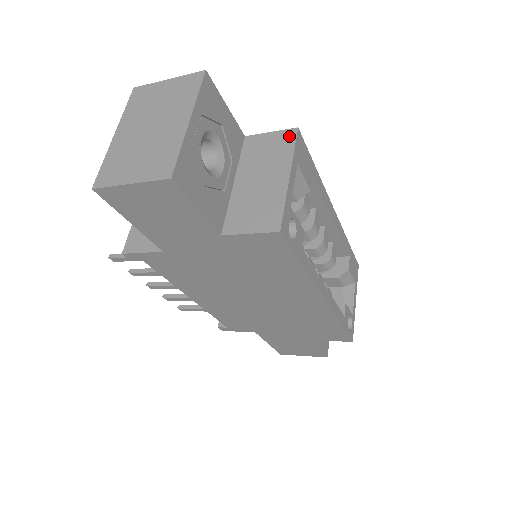
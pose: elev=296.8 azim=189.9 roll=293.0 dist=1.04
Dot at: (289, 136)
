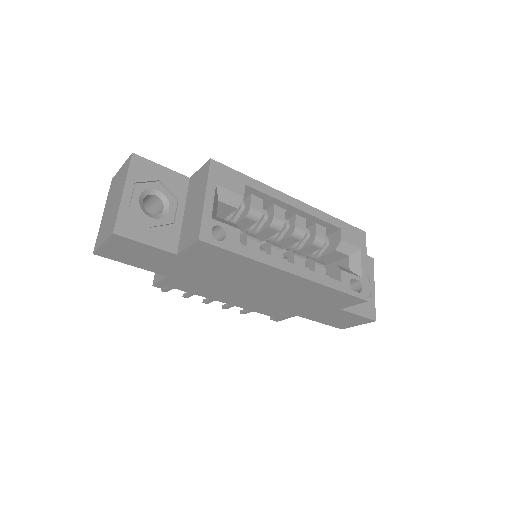
Dot at: (206, 167)
